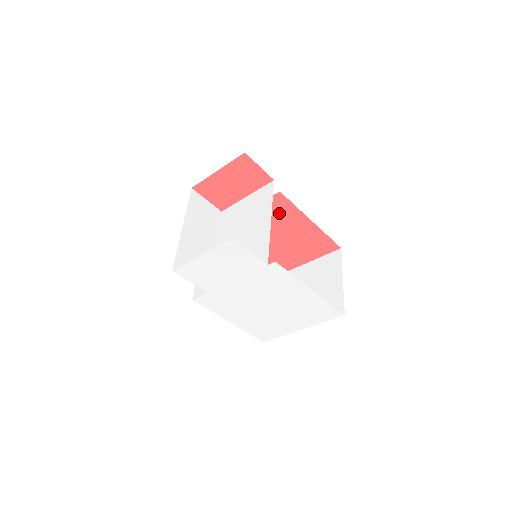
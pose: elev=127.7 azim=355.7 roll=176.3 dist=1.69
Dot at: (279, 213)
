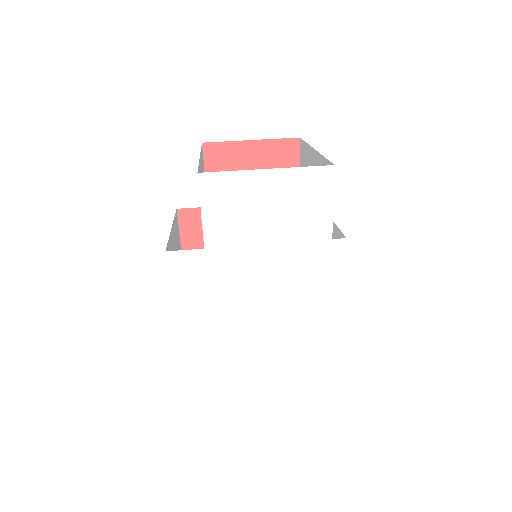
Dot at: occluded
